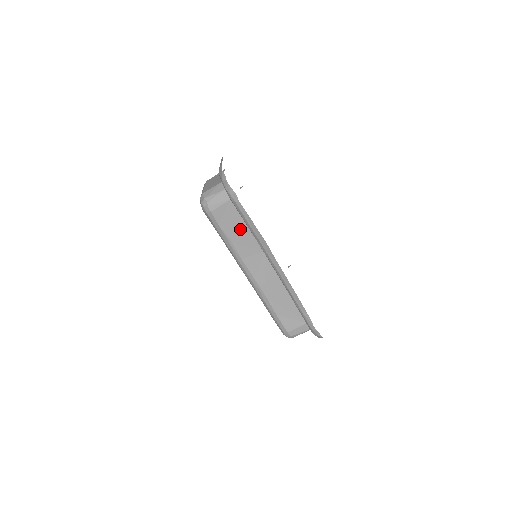
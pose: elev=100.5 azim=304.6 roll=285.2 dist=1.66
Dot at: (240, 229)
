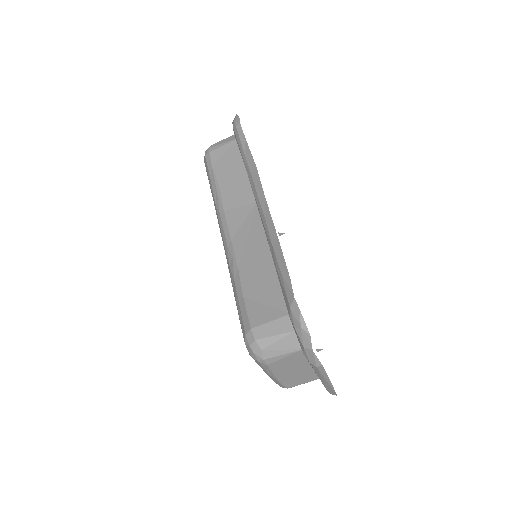
Dot at: (235, 173)
